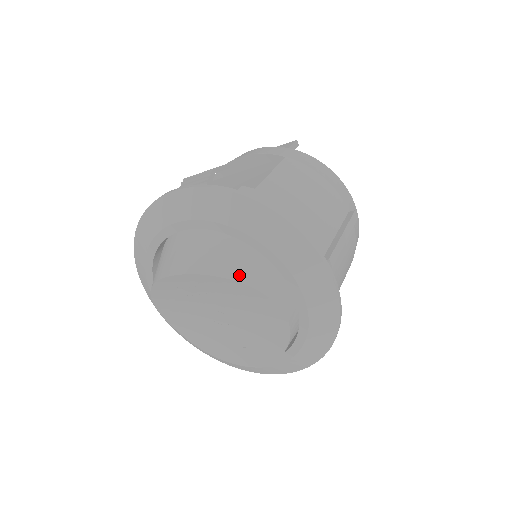
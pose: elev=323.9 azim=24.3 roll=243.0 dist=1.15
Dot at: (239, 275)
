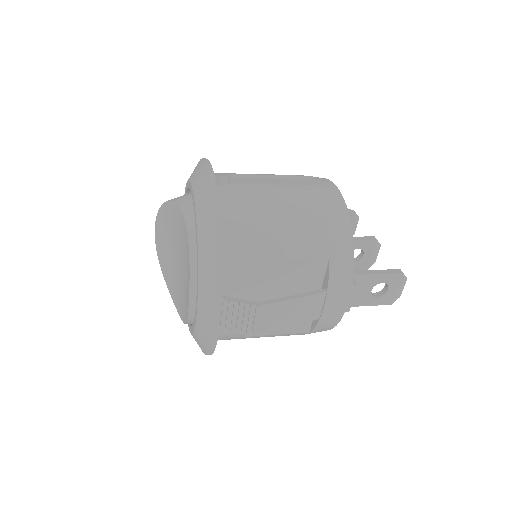
Dot at: occluded
